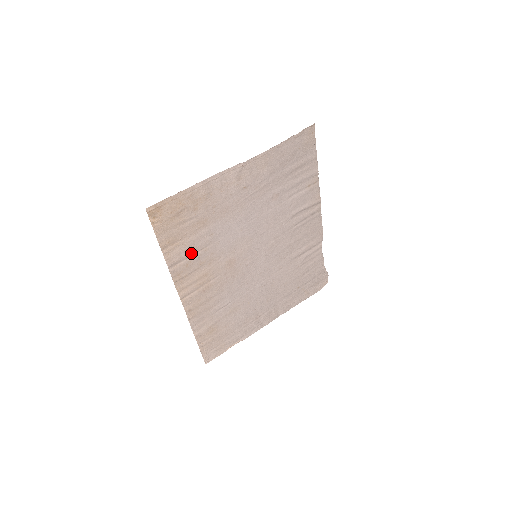
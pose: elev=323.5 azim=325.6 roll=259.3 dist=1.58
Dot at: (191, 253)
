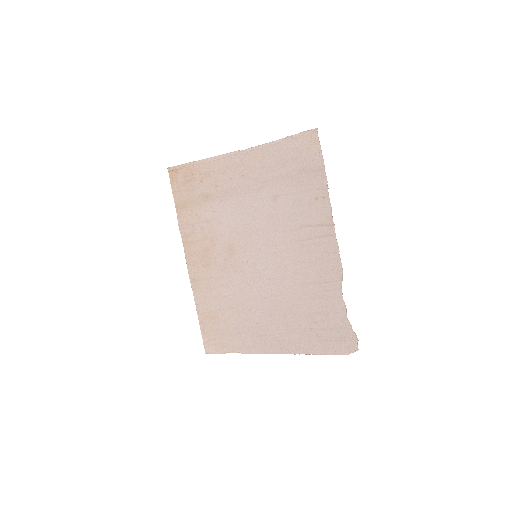
Dot at: (197, 221)
